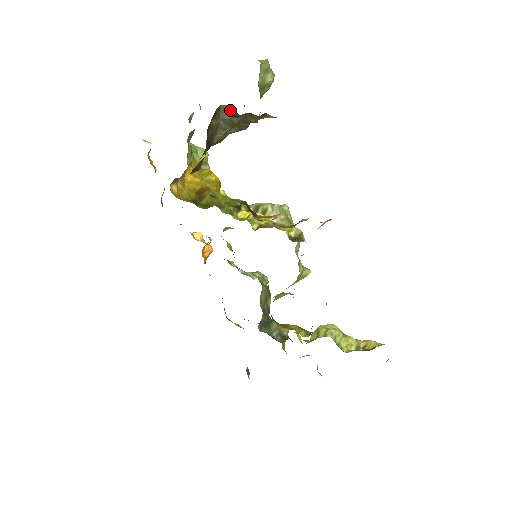
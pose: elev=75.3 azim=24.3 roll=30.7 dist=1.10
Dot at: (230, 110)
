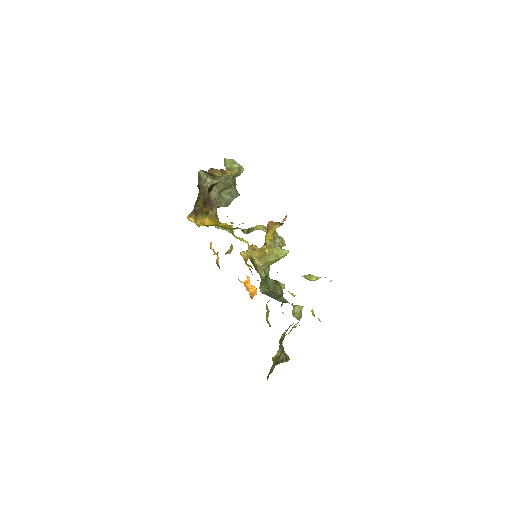
Dot at: (206, 174)
